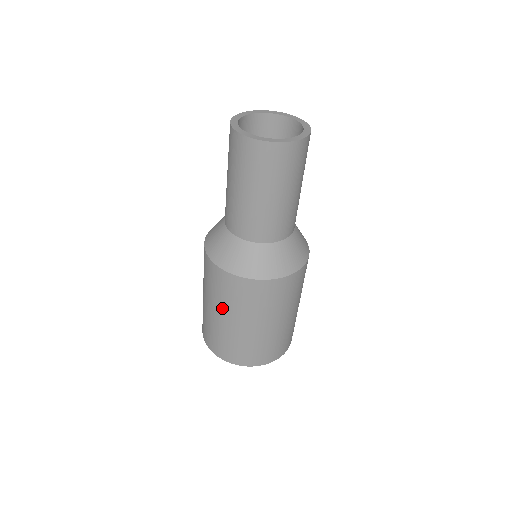
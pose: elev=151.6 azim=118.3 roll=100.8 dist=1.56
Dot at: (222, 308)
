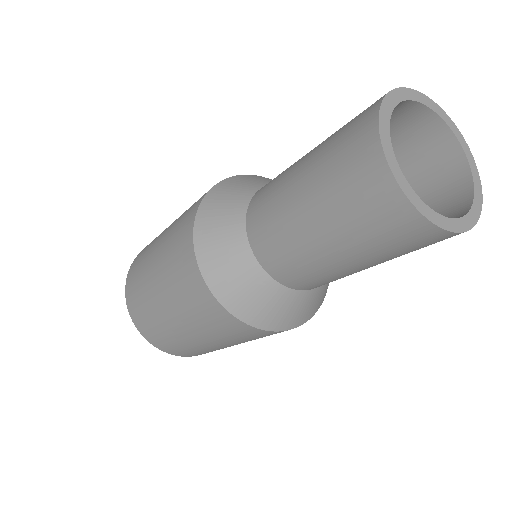
Dot at: (230, 343)
